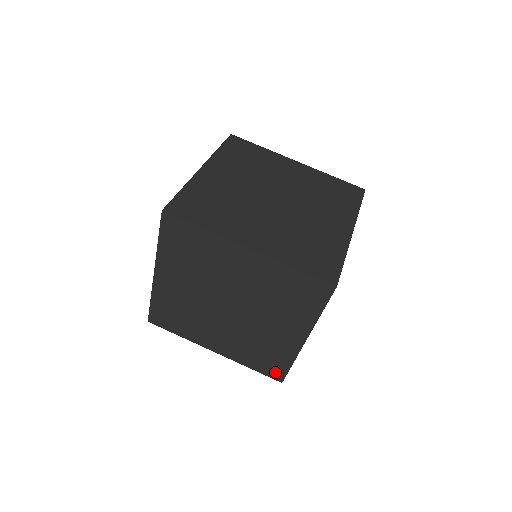
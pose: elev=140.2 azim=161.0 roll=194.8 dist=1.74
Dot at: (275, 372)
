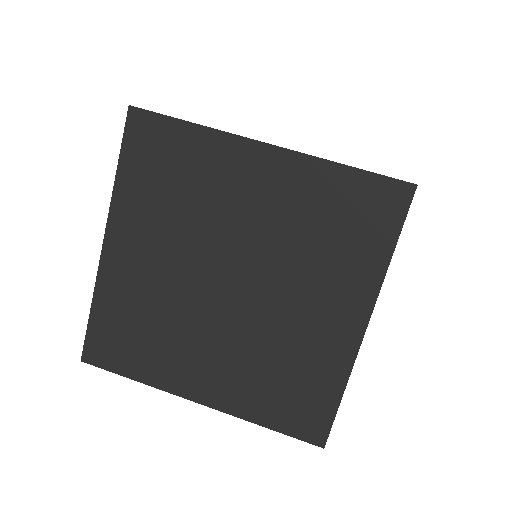
Dot at: (311, 423)
